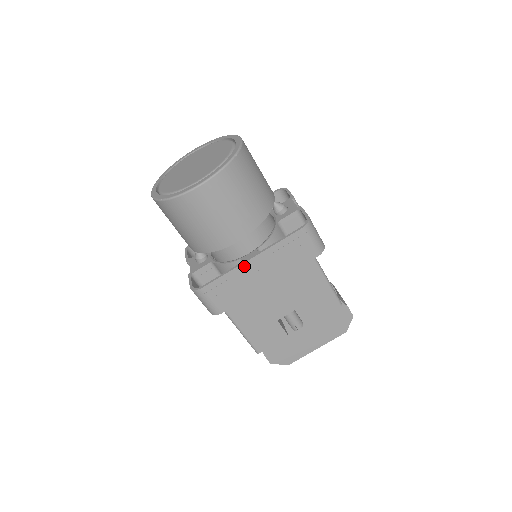
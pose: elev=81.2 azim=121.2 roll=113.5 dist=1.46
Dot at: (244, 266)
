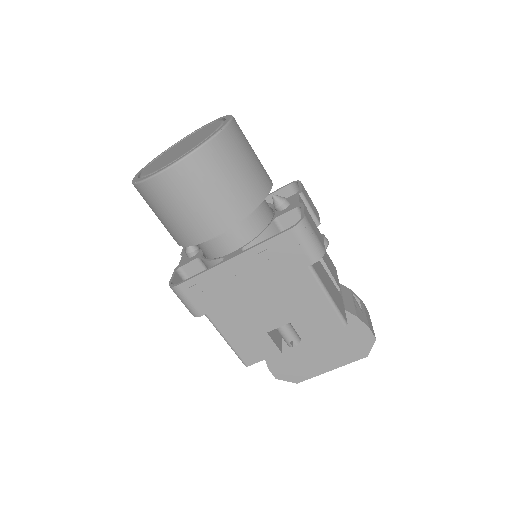
Dot at: (224, 266)
